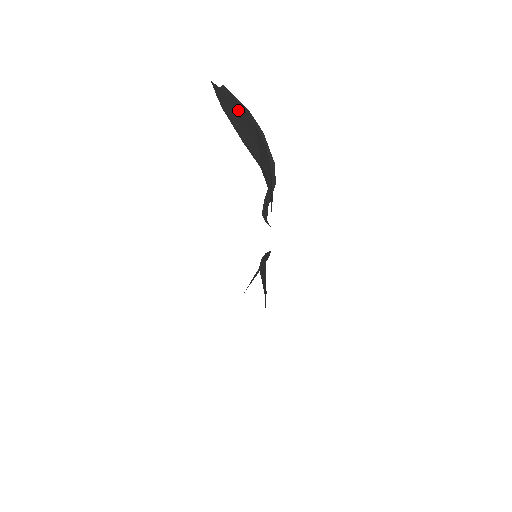
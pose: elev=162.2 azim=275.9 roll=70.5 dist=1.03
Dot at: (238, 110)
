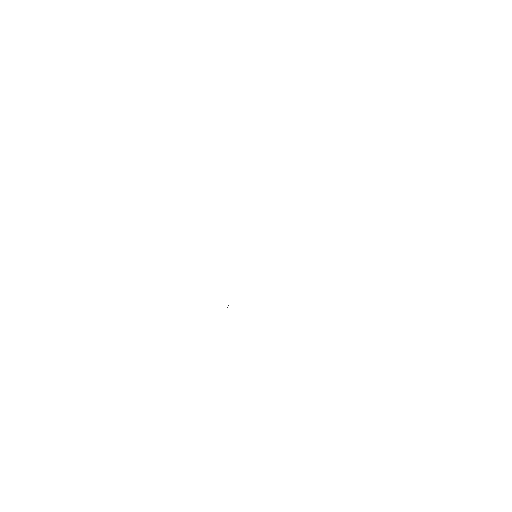
Dot at: occluded
